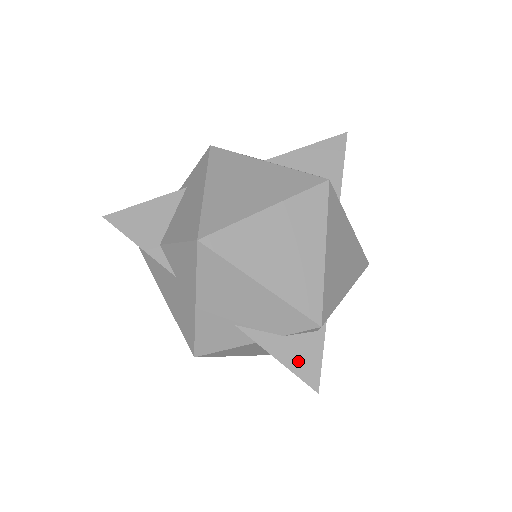
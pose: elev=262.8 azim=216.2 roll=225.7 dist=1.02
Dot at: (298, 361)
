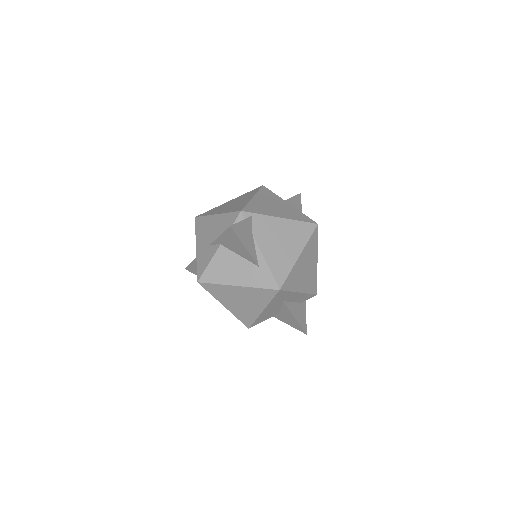
Dot at: occluded
